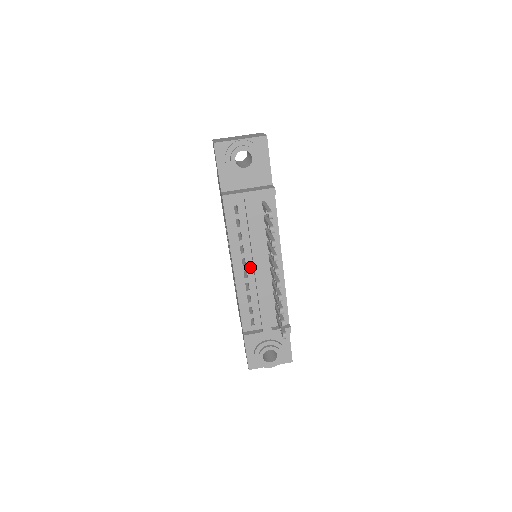
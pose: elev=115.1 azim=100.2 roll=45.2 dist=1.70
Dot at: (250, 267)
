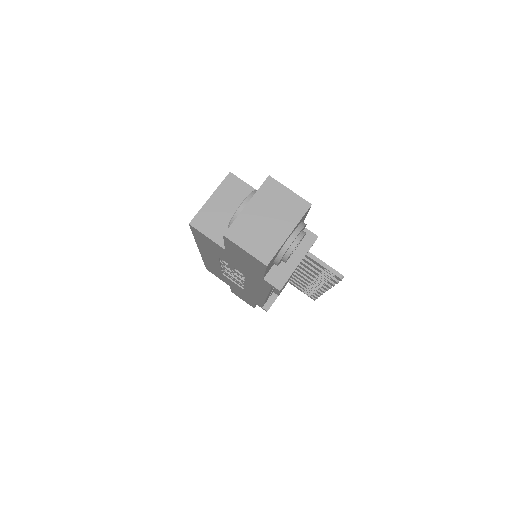
Dot at: occluded
